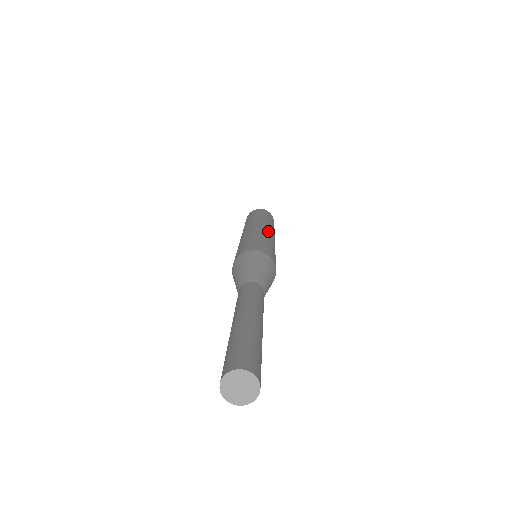
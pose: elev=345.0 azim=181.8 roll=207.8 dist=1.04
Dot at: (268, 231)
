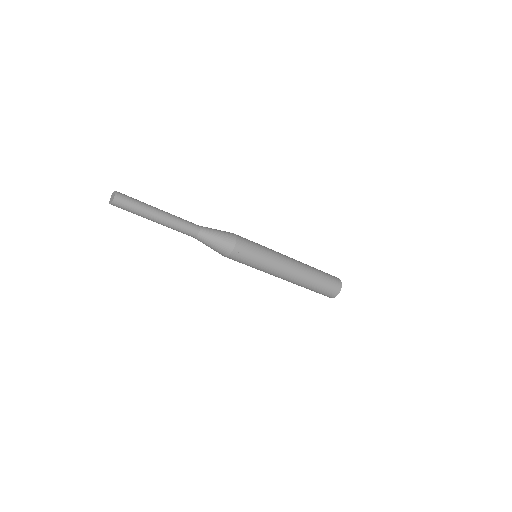
Dot at: occluded
